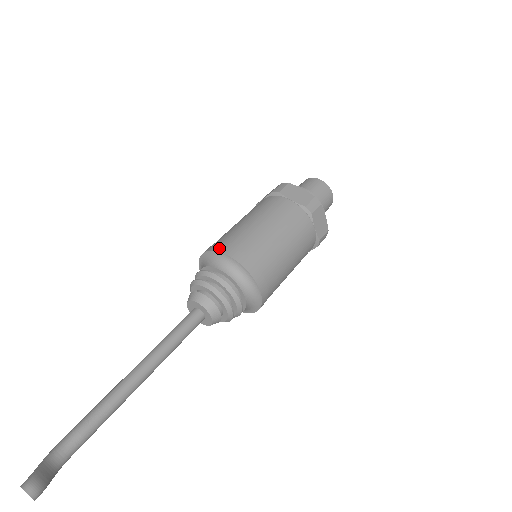
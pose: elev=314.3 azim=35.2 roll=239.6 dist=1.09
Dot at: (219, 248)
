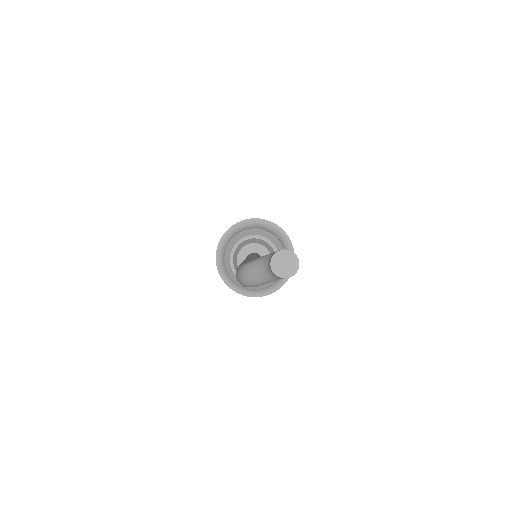
Dot at: (262, 219)
